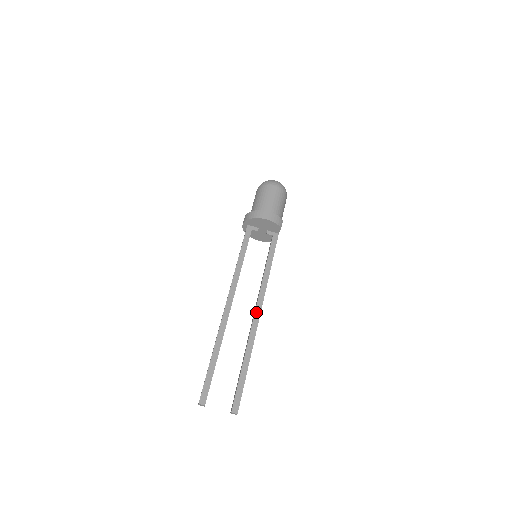
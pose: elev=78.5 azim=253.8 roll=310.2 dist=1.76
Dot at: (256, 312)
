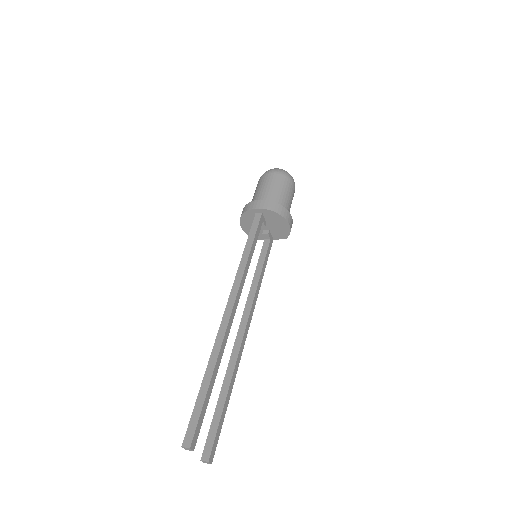
Dot at: (246, 330)
